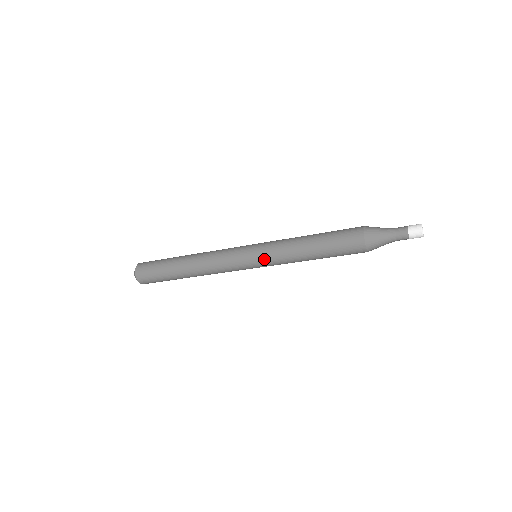
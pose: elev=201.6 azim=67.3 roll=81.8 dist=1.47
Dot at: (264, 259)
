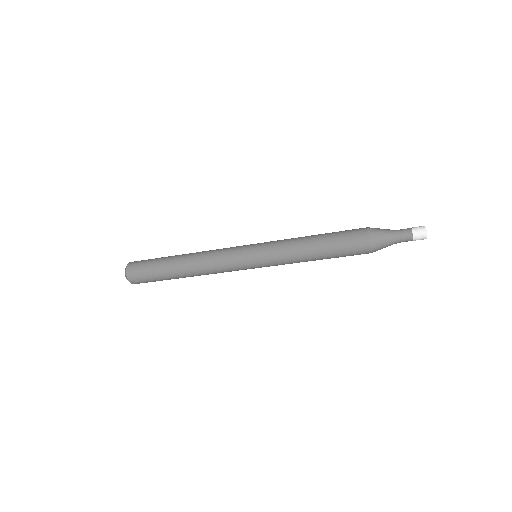
Dot at: (266, 260)
